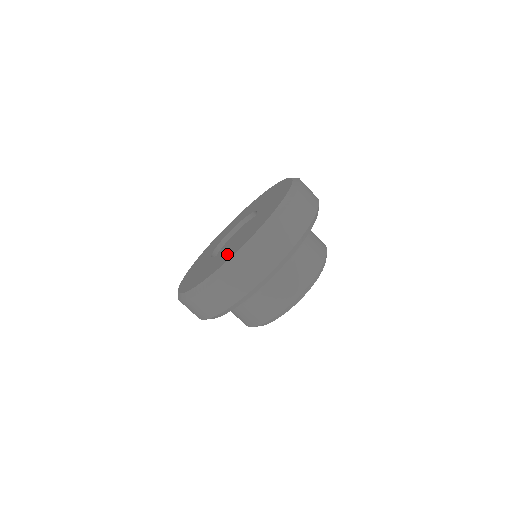
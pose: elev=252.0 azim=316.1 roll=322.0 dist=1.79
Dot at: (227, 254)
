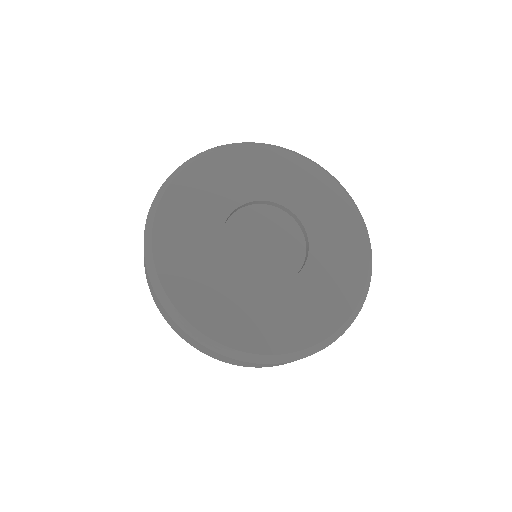
Dot at: (305, 316)
